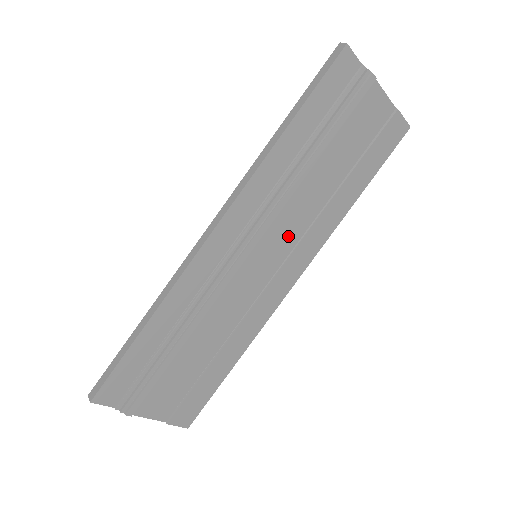
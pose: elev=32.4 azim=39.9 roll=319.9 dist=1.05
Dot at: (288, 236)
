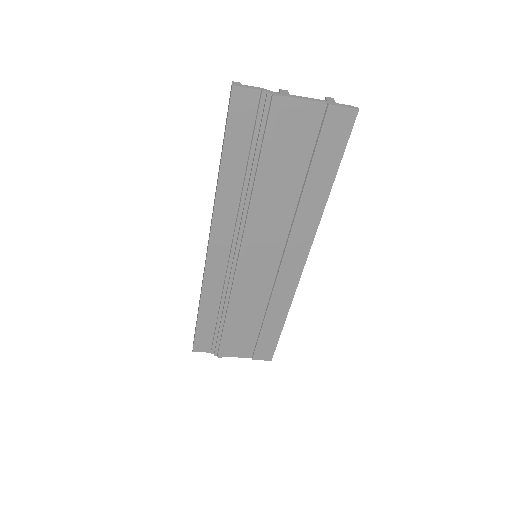
Dot at: (274, 238)
